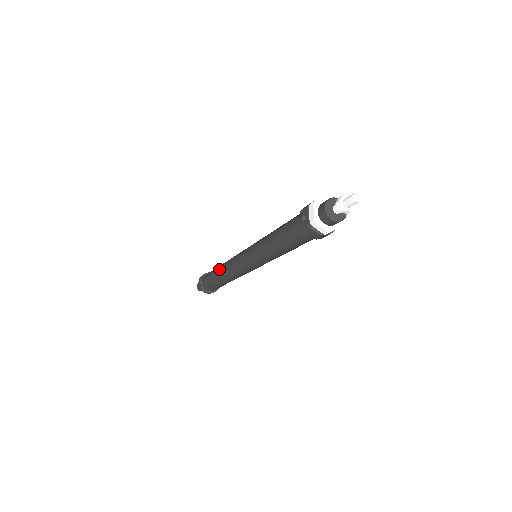
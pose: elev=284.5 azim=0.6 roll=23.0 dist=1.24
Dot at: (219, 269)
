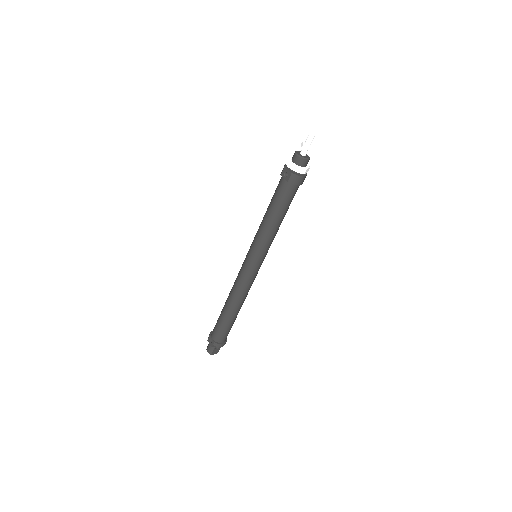
Dot at: (227, 302)
